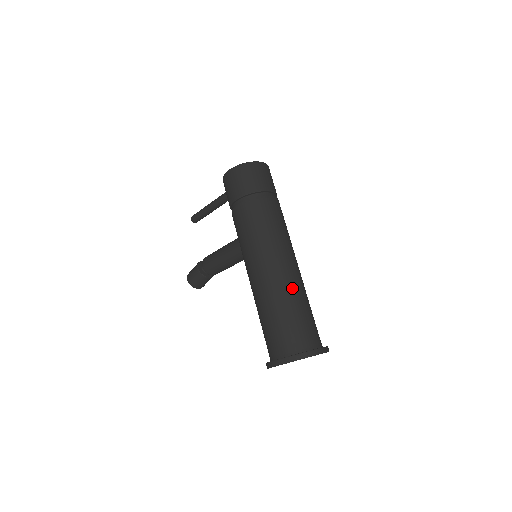
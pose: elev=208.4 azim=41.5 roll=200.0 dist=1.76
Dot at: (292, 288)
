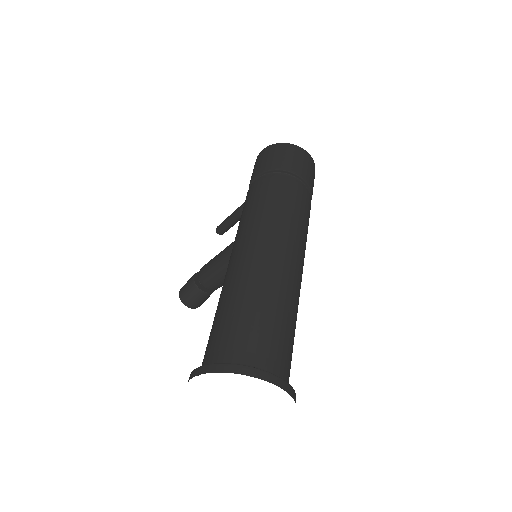
Dot at: (272, 281)
